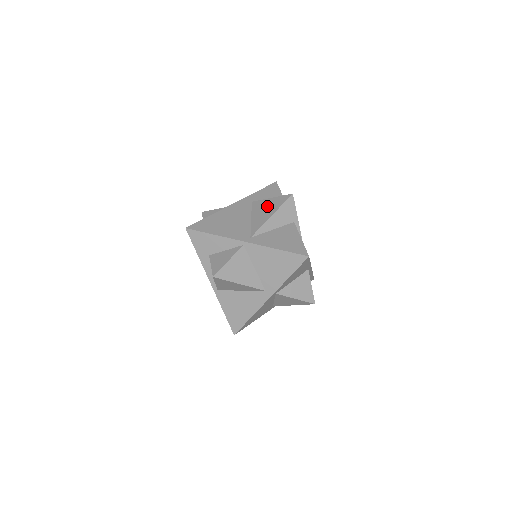
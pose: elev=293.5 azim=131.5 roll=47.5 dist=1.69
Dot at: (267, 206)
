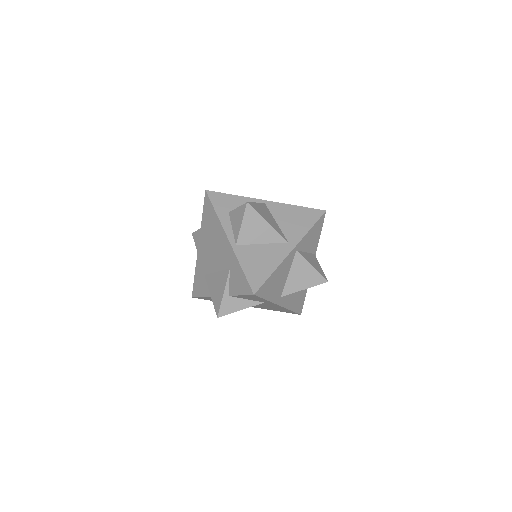
Dot at: occluded
